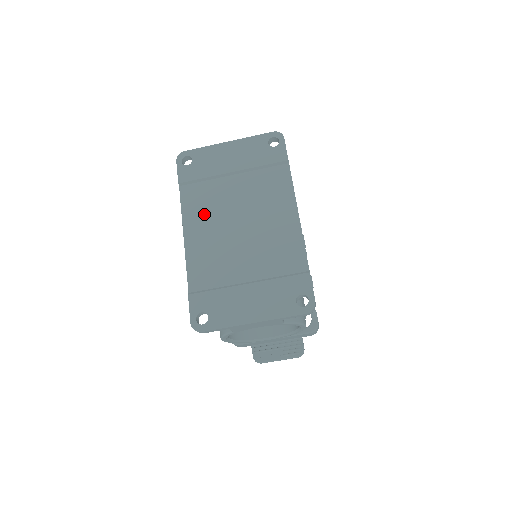
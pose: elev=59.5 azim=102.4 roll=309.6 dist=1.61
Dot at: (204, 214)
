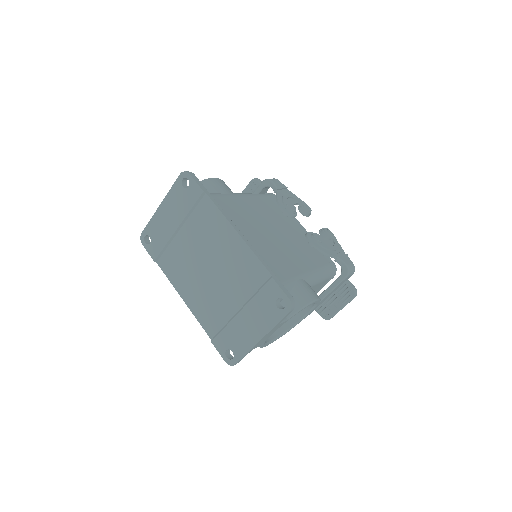
Dot at: (183, 274)
